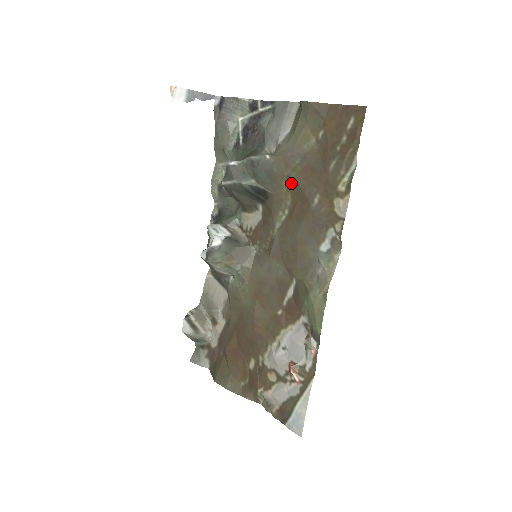
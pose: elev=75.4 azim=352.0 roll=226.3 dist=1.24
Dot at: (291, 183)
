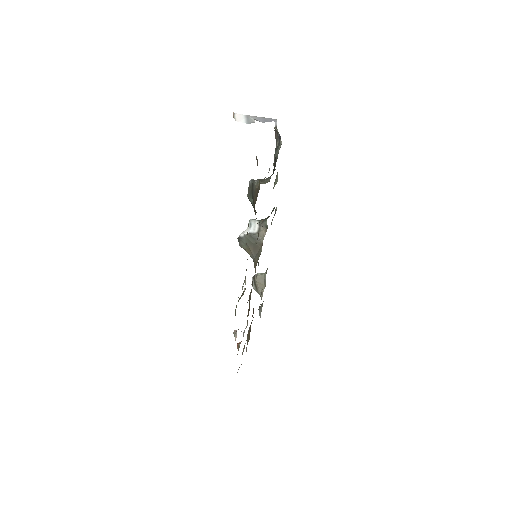
Dot at: occluded
